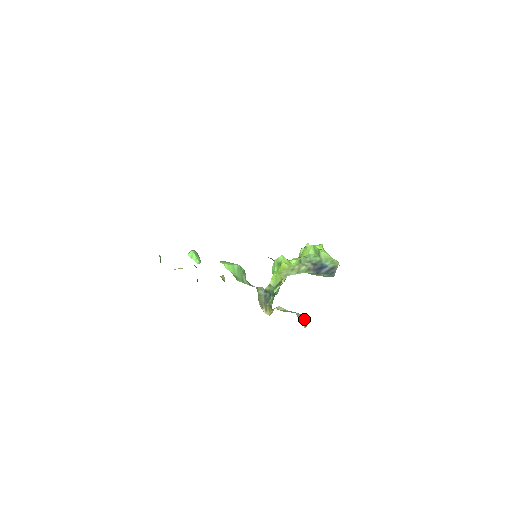
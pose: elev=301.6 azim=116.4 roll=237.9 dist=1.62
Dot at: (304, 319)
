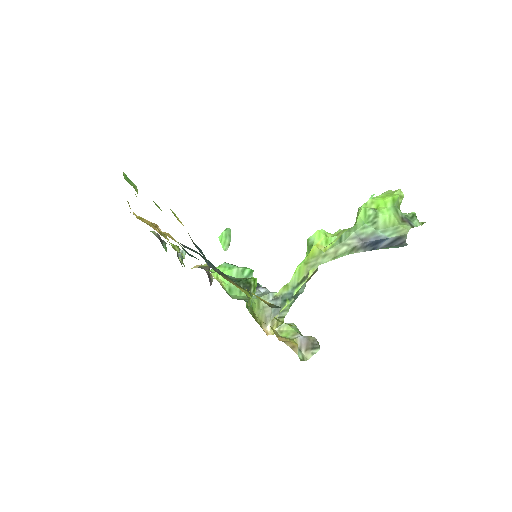
Dot at: (314, 342)
